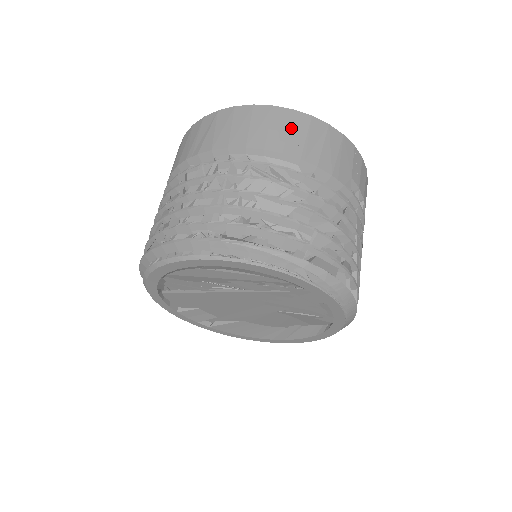
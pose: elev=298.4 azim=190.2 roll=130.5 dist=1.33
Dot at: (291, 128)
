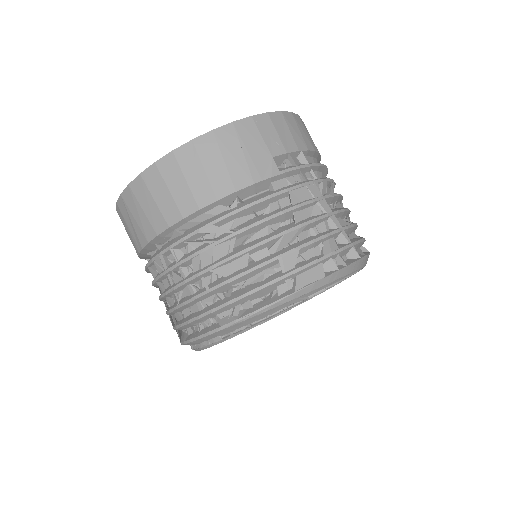
Dot at: (186, 174)
